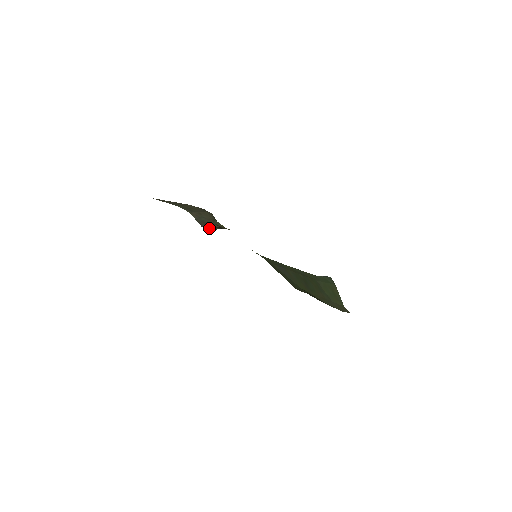
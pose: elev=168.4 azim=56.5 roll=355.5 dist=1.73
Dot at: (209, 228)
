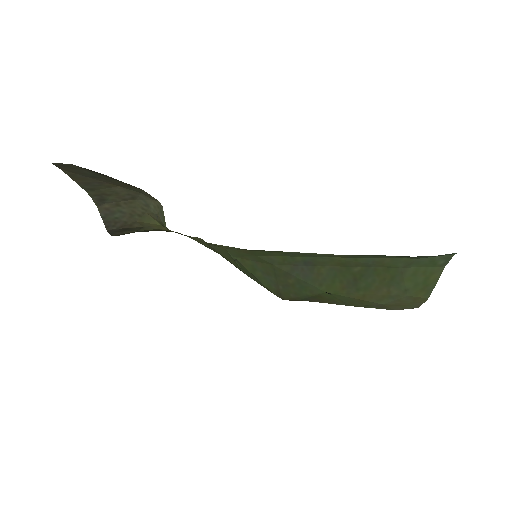
Dot at: (116, 232)
